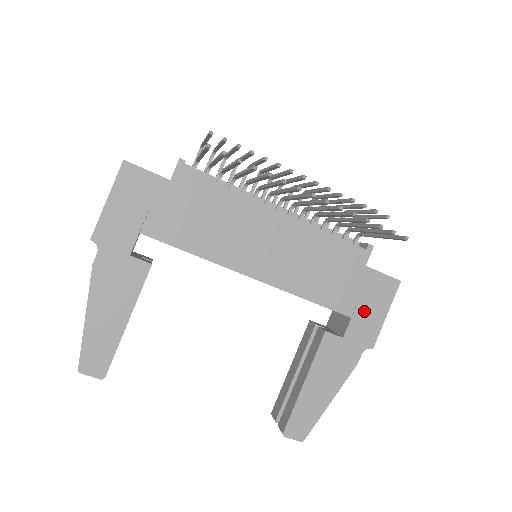
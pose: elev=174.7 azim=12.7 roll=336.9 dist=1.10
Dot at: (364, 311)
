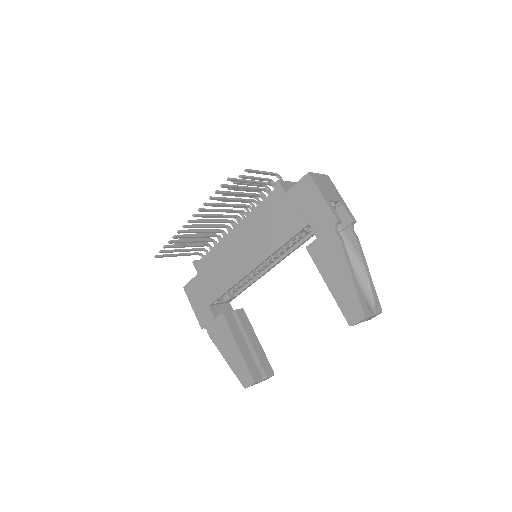
Dot at: (310, 212)
